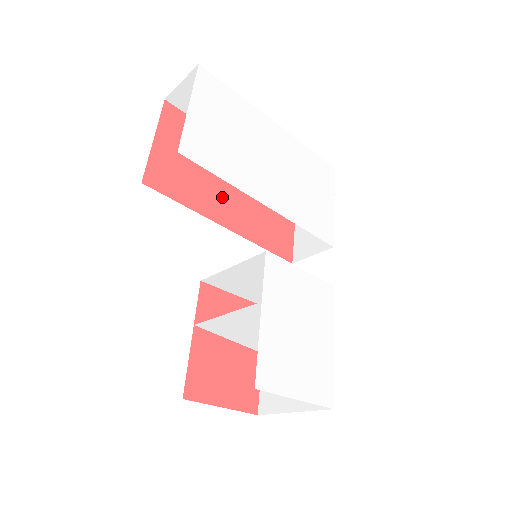
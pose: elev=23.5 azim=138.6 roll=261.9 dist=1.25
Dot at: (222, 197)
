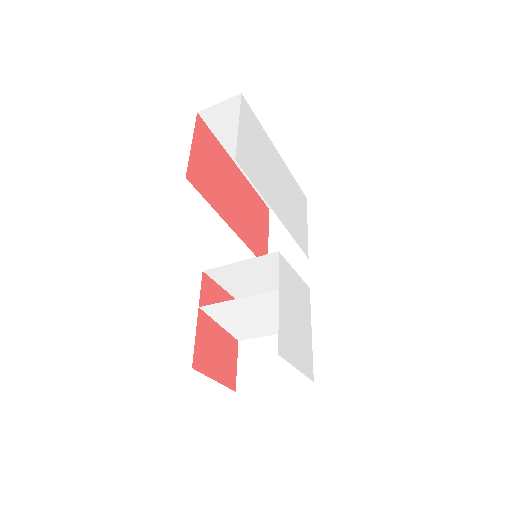
Dot at: (229, 203)
